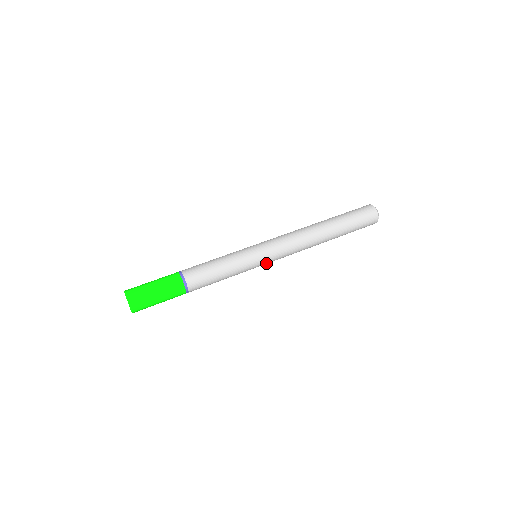
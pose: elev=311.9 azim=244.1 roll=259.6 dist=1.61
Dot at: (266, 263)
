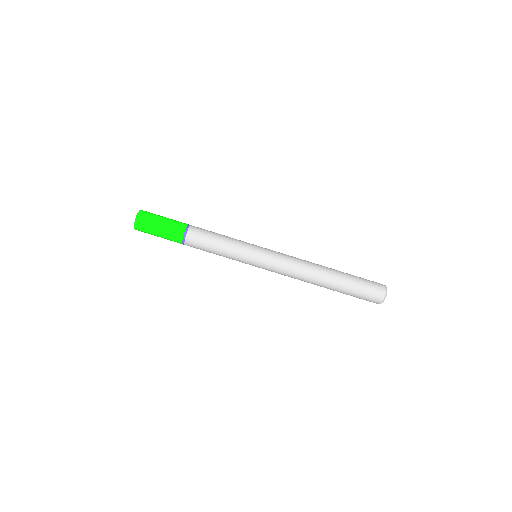
Dot at: occluded
